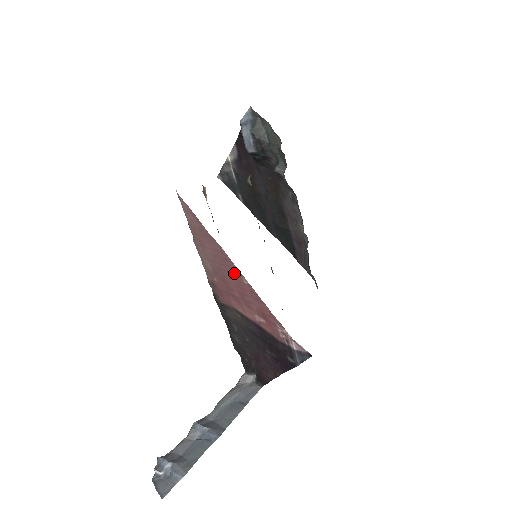
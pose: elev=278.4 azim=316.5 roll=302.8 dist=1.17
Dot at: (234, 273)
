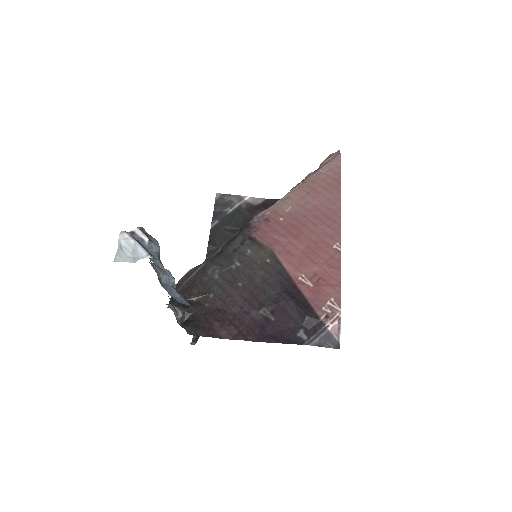
Dot at: (328, 233)
